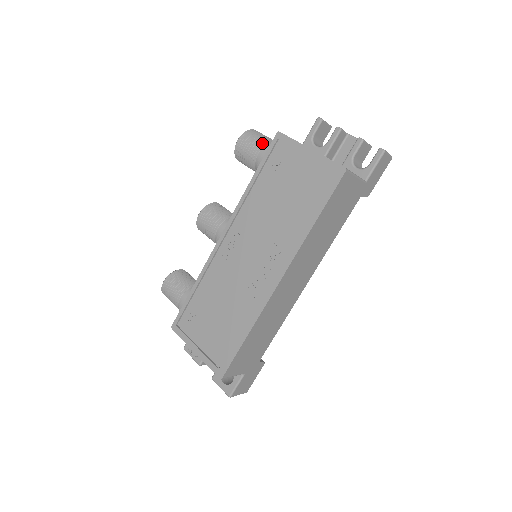
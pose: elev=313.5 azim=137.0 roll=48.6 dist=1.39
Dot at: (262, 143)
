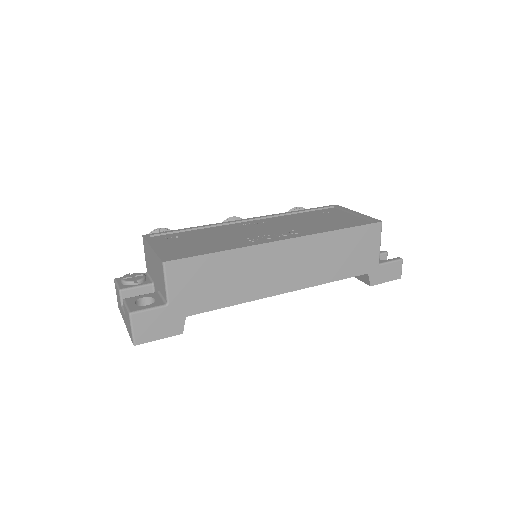
Dot at: occluded
